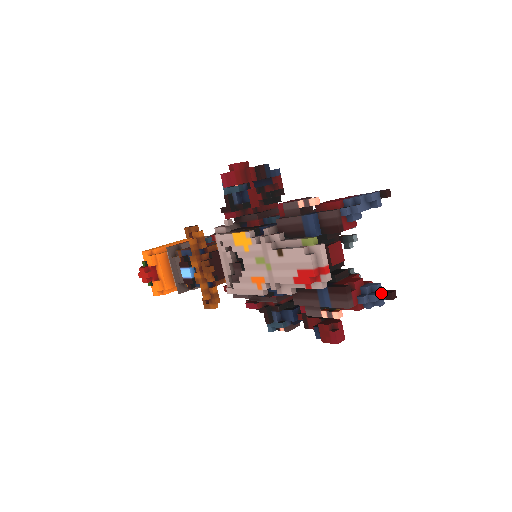
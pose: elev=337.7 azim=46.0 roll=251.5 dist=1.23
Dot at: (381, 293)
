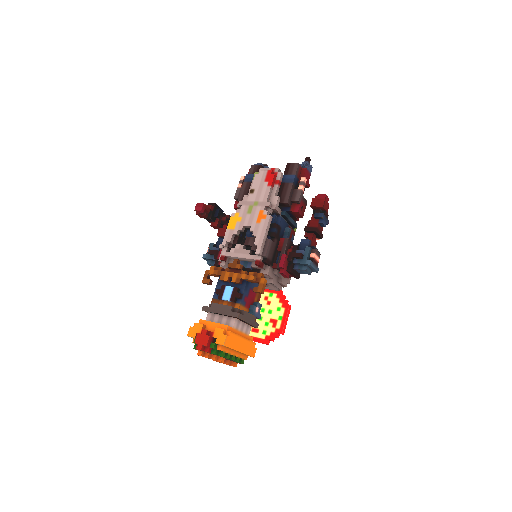
Dot at: occluded
